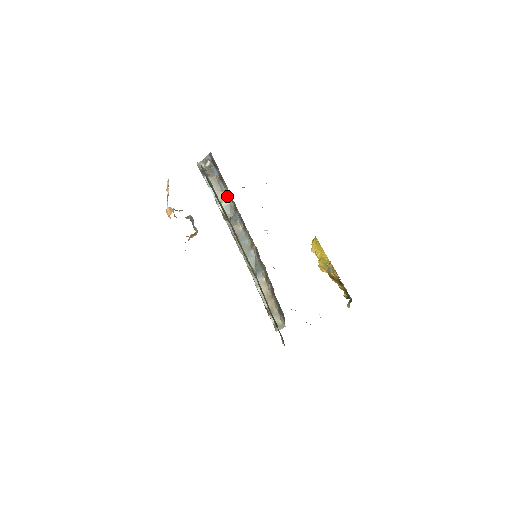
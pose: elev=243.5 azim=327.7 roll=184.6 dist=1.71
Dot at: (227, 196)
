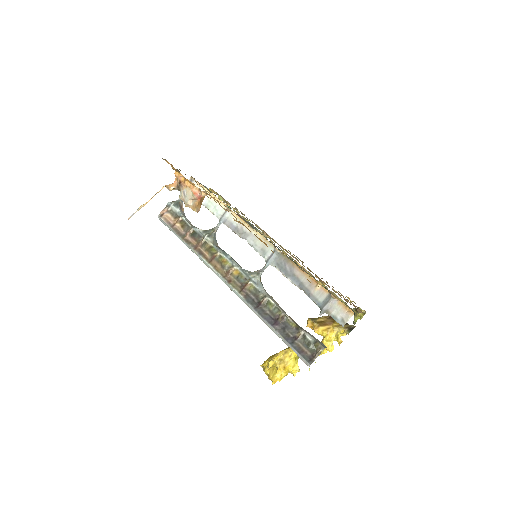
Dot at: occluded
